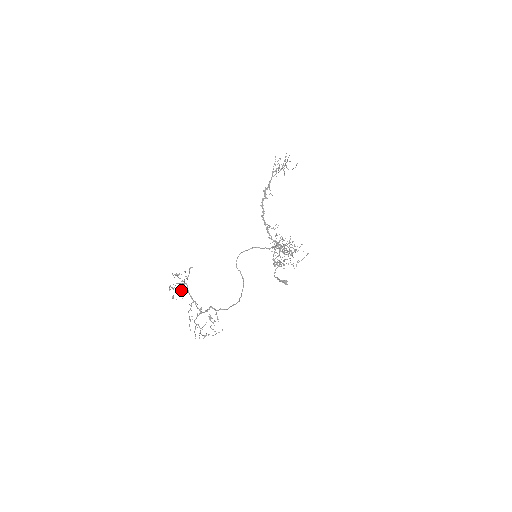
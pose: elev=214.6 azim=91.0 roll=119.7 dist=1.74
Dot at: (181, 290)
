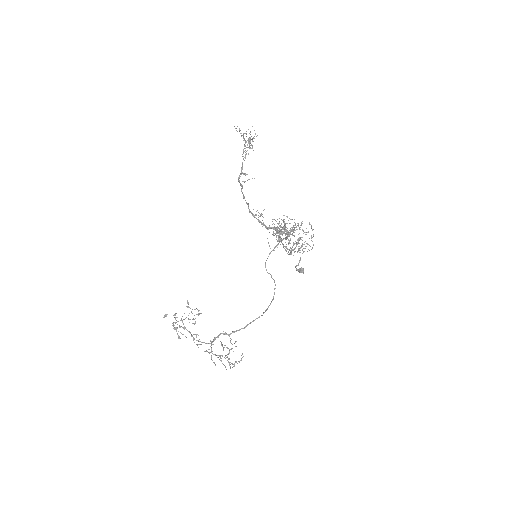
Dot at: (176, 329)
